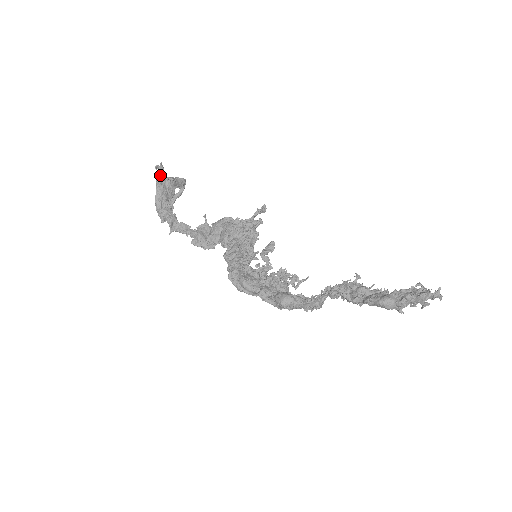
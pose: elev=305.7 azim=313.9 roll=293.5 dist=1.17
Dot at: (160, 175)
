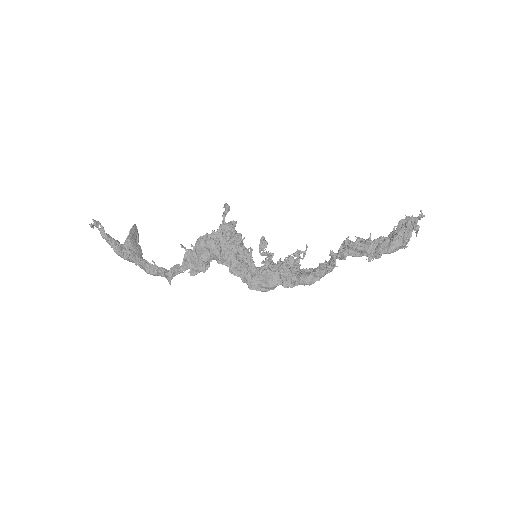
Dot at: (101, 230)
